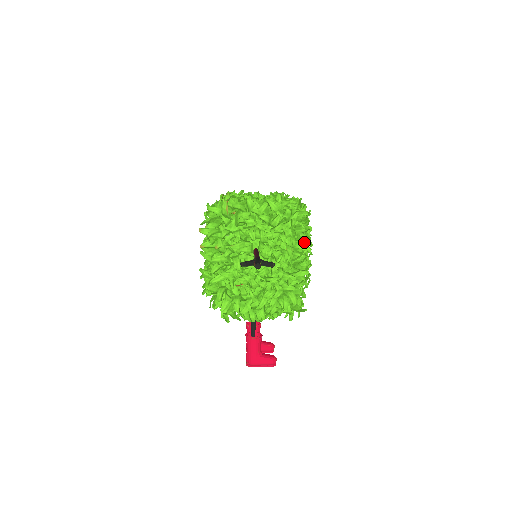
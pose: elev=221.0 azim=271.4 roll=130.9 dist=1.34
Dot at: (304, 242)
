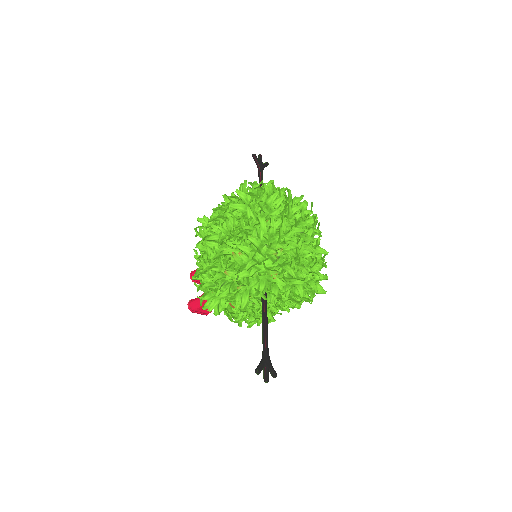
Dot at: occluded
